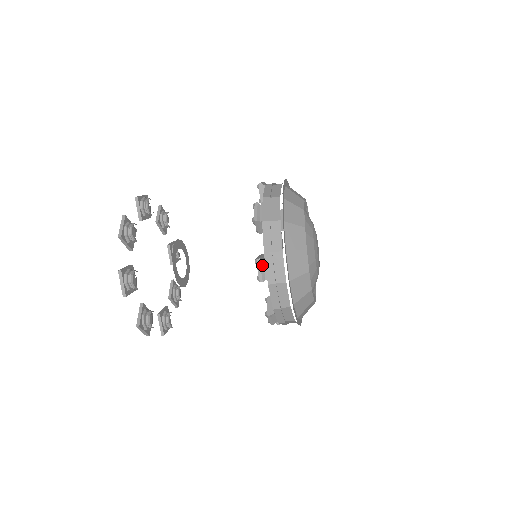
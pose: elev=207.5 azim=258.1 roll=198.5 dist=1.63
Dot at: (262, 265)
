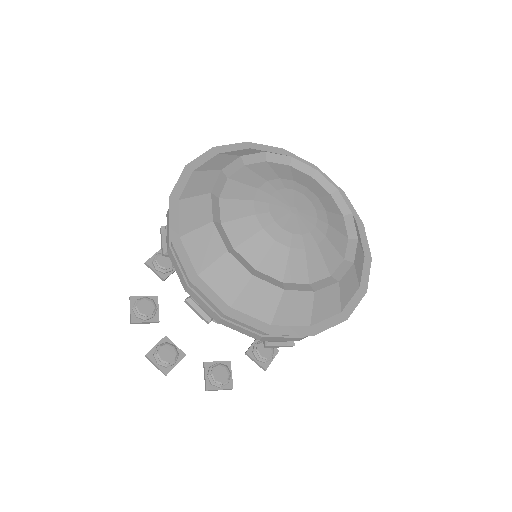
Dot at: (194, 305)
